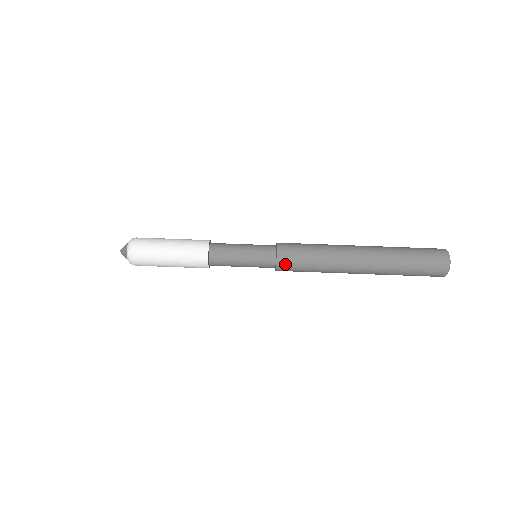
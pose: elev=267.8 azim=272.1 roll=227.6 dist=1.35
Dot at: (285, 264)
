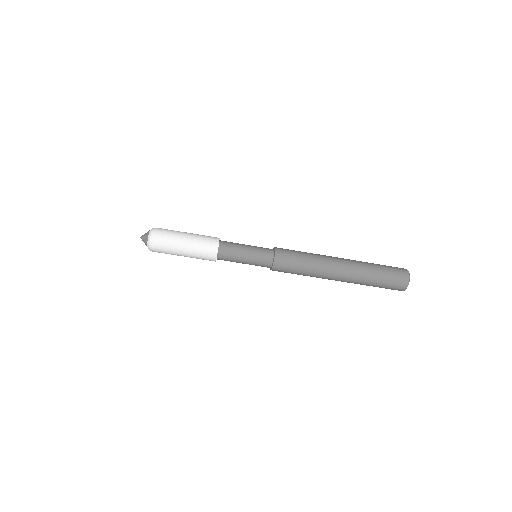
Dot at: (278, 271)
